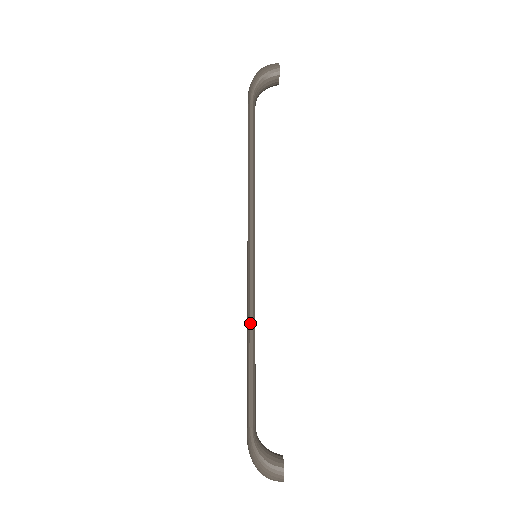
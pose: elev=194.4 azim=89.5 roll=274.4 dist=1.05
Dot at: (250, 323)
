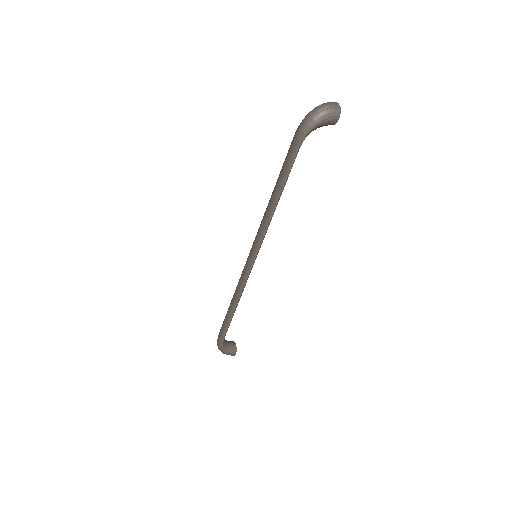
Dot at: (240, 296)
